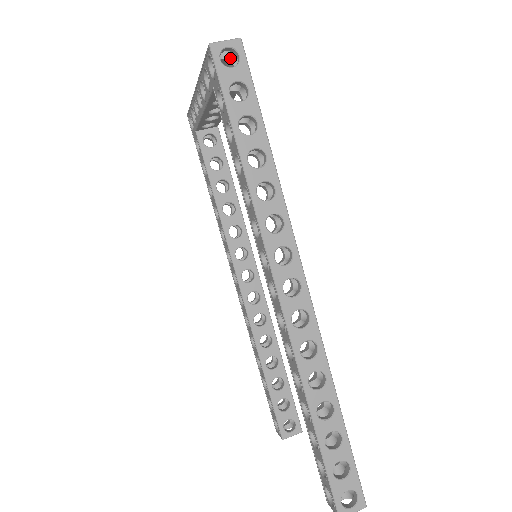
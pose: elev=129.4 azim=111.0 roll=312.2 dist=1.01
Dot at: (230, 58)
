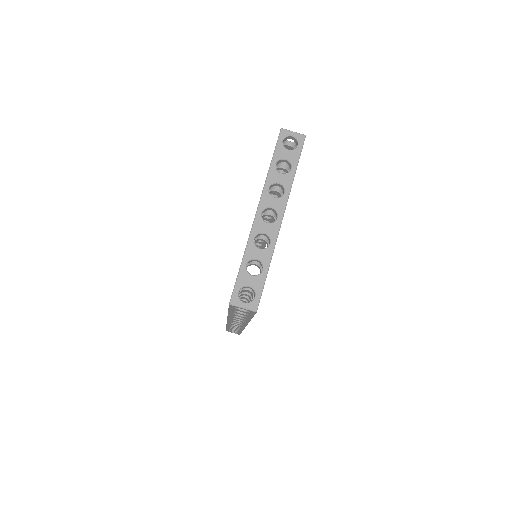
Dot at: occluded
